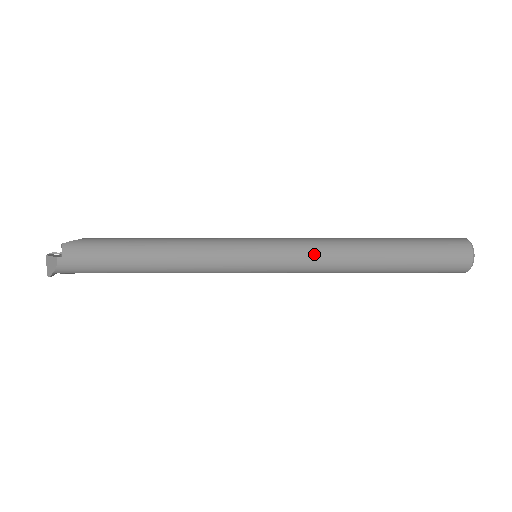
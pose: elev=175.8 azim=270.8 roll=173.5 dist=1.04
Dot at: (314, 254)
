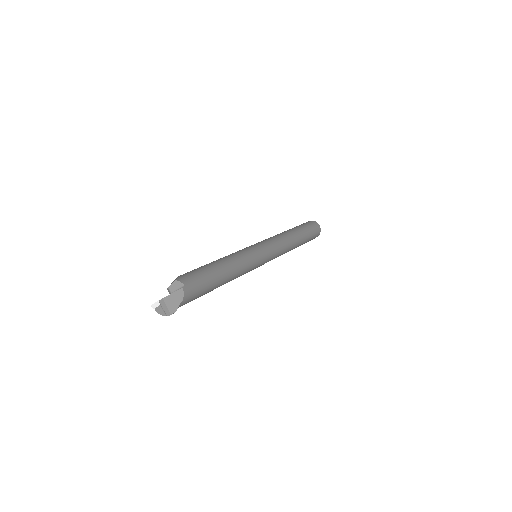
Dot at: (280, 241)
